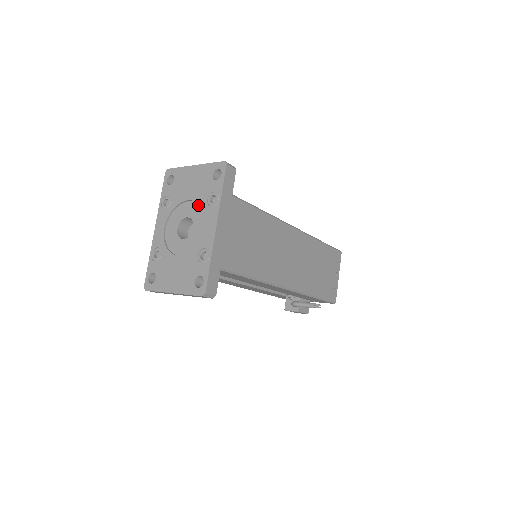
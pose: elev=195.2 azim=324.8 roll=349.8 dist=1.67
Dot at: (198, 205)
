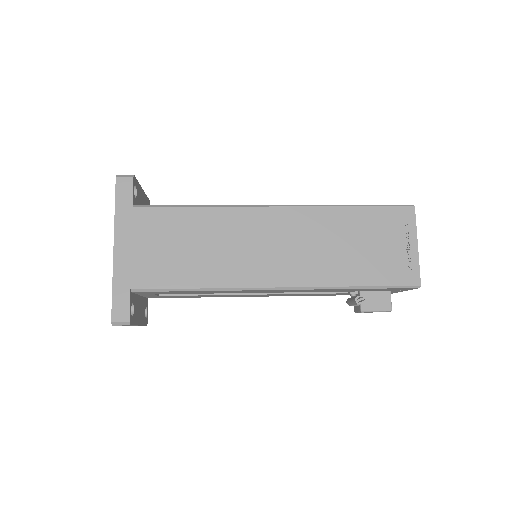
Dot at: occluded
